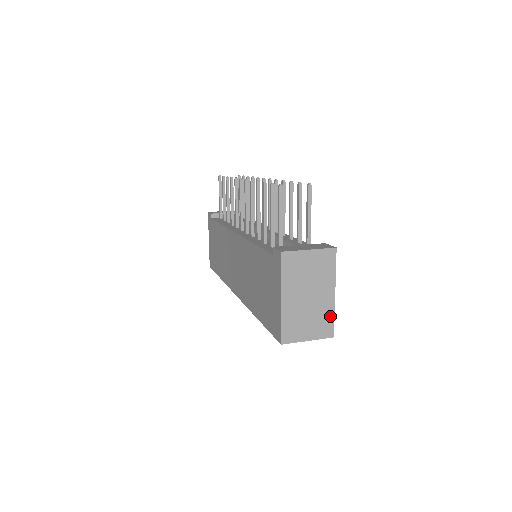
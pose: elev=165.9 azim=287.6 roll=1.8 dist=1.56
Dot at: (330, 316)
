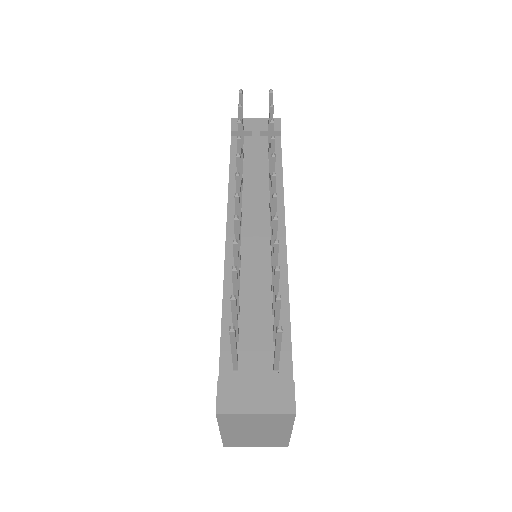
Dot at: (284, 439)
